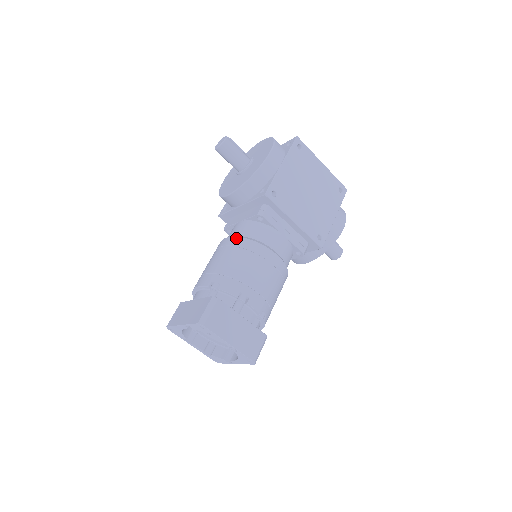
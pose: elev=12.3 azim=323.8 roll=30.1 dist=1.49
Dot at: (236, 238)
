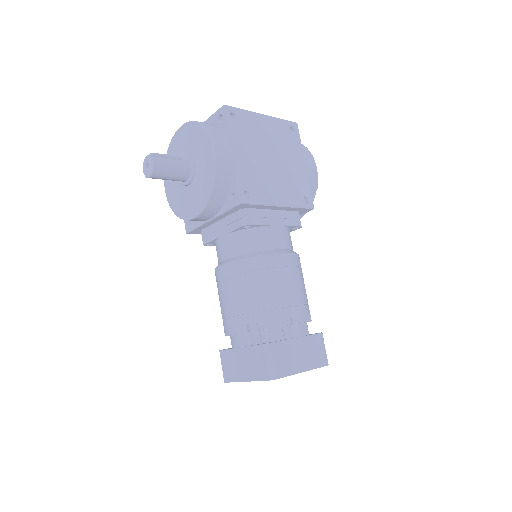
Dot at: (237, 263)
